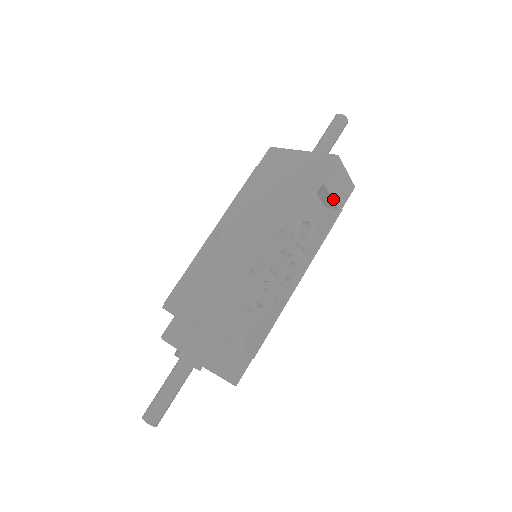
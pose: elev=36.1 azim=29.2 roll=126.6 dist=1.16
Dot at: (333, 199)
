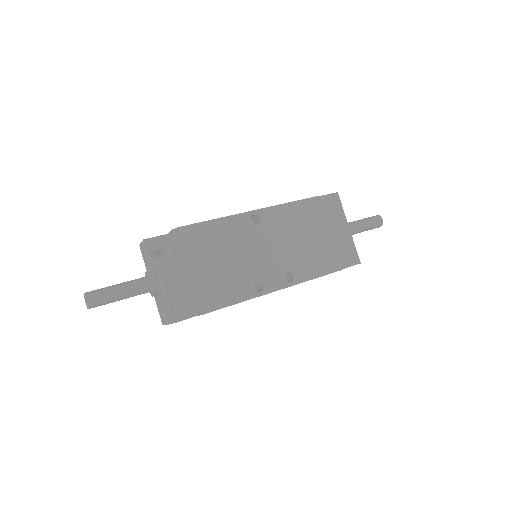
Dot at: occluded
